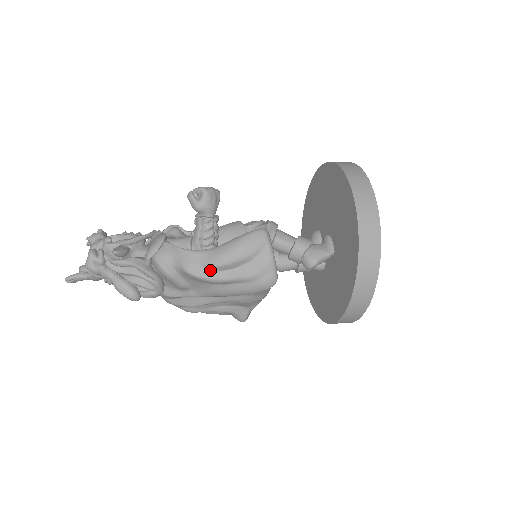
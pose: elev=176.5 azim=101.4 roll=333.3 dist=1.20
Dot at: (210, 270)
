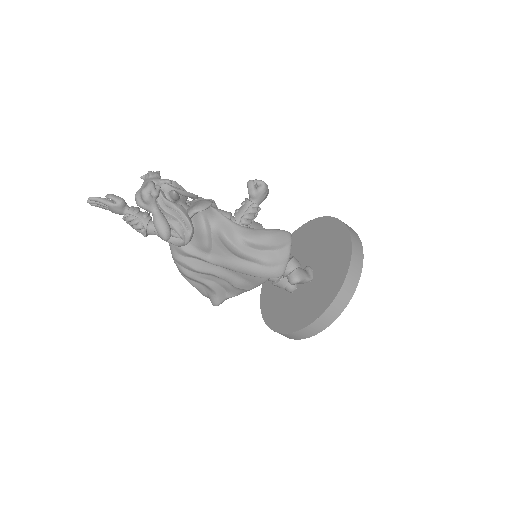
Dot at: (242, 242)
